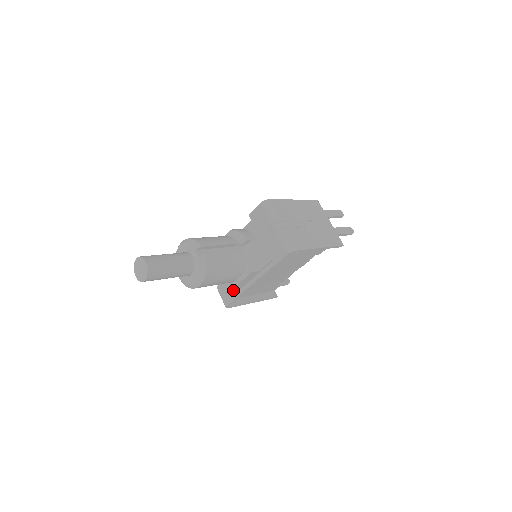
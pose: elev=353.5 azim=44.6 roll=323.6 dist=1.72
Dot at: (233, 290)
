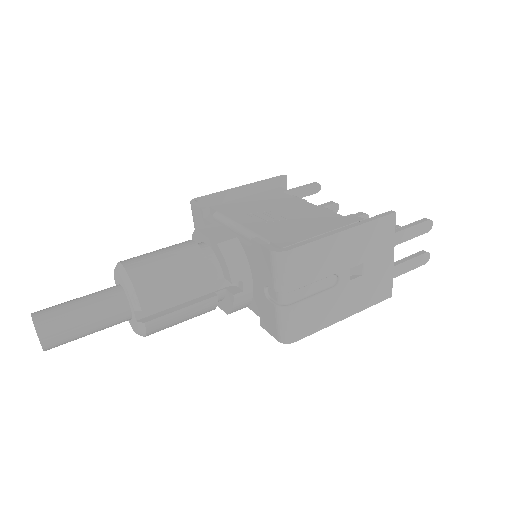
Dot at: occluded
